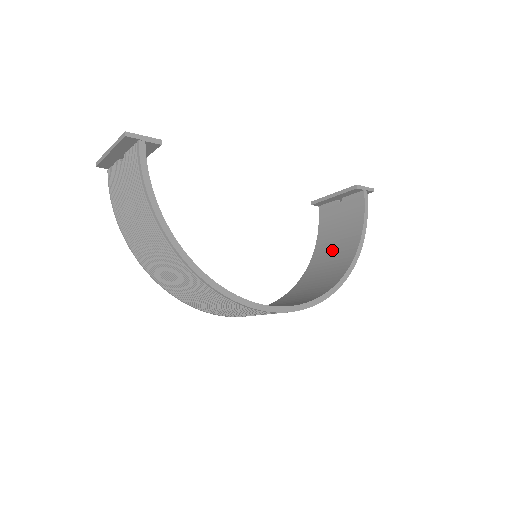
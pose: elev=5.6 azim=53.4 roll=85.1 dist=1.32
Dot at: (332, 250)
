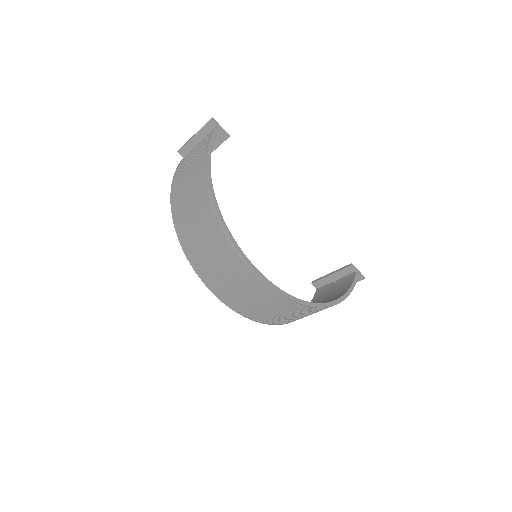
Dot at: occluded
